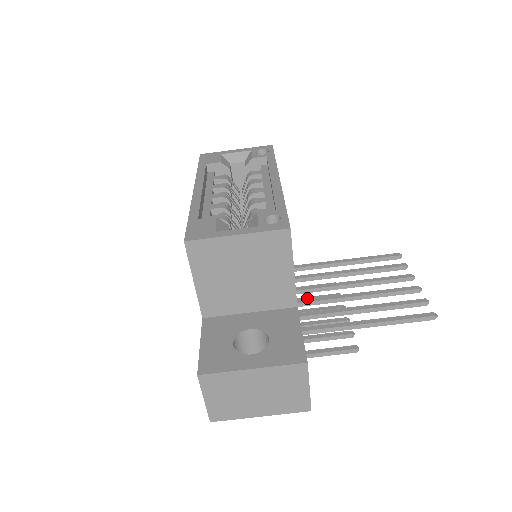
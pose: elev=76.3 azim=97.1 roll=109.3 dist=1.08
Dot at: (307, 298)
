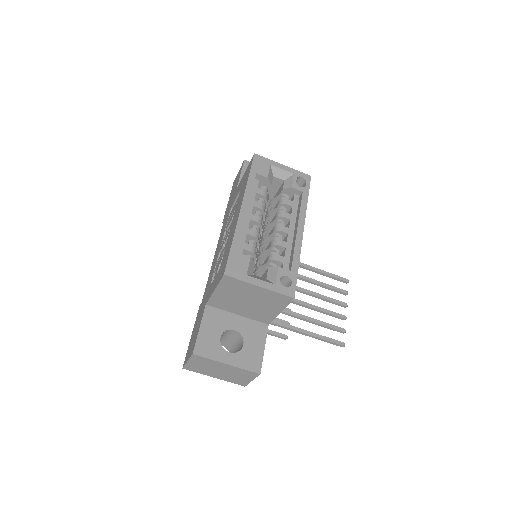
Dot at: occluded
